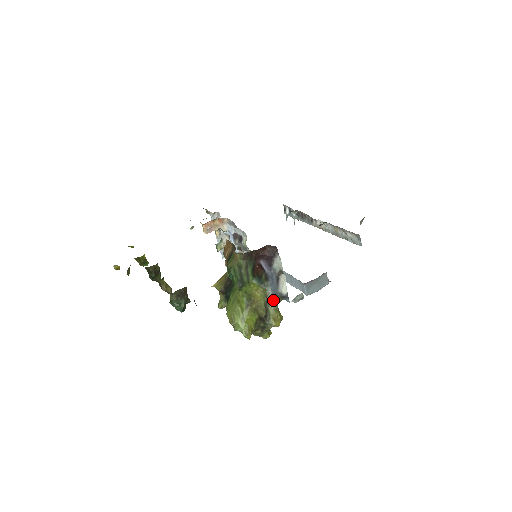
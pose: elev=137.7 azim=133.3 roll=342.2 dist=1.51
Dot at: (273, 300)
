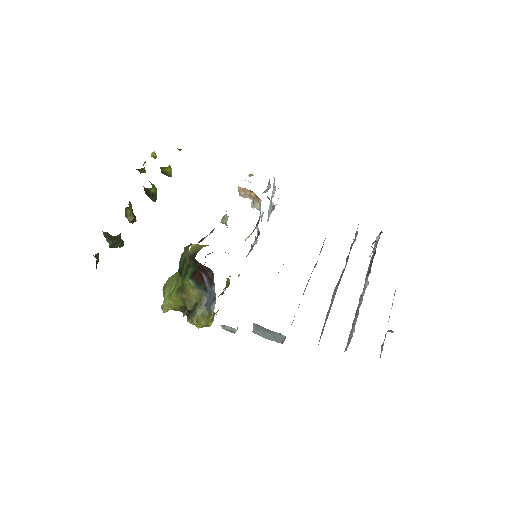
Dot at: (205, 308)
